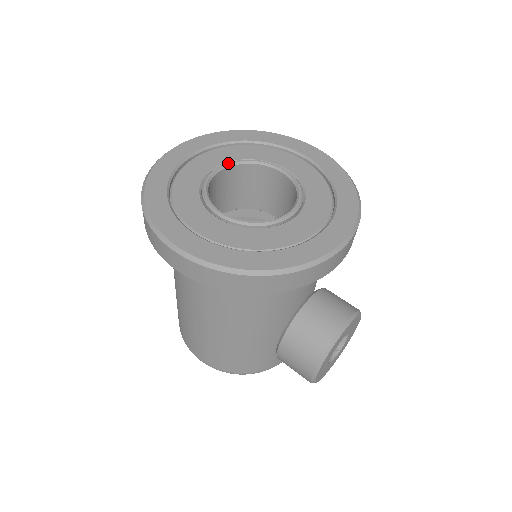
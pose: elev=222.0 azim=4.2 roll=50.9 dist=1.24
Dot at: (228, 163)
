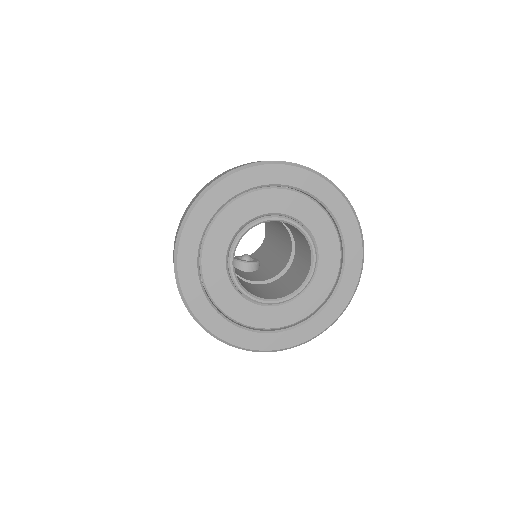
Dot at: (292, 222)
